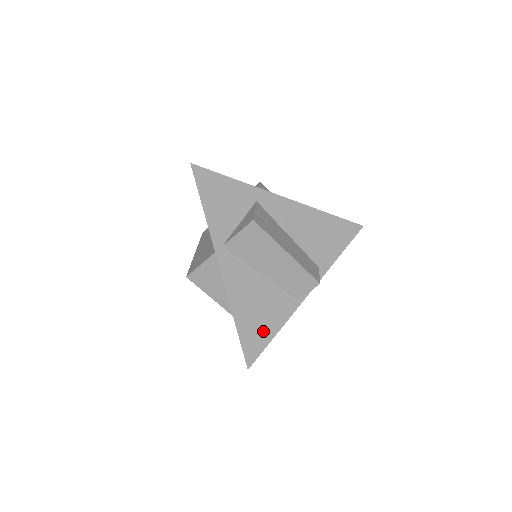
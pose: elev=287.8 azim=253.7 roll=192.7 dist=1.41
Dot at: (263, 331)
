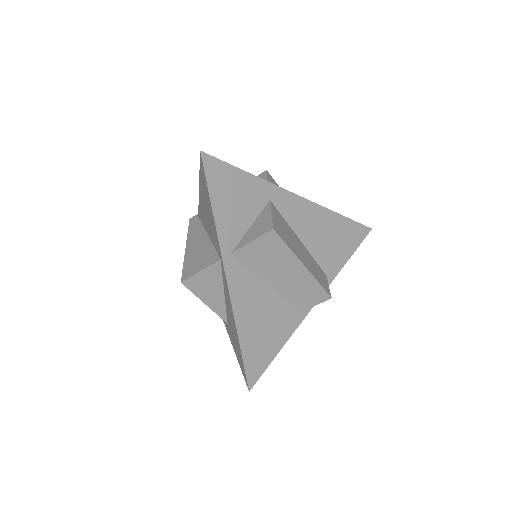
Dot at: (267, 348)
